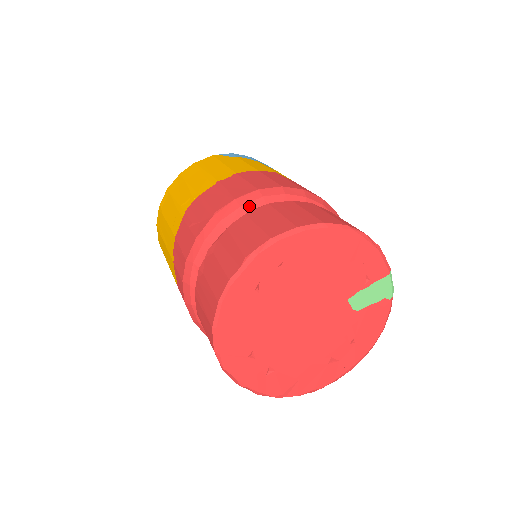
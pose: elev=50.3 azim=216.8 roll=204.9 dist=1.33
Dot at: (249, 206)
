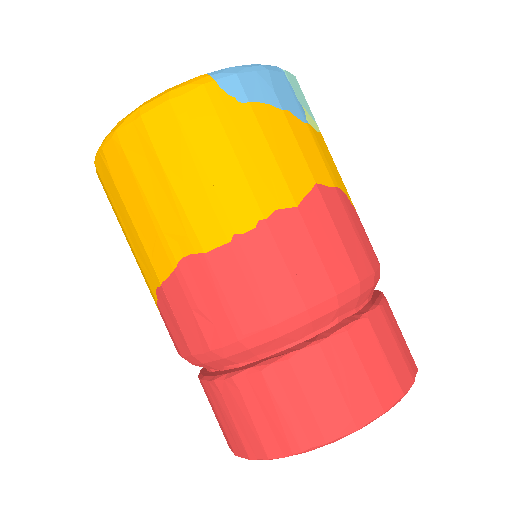
Dot at: (291, 335)
